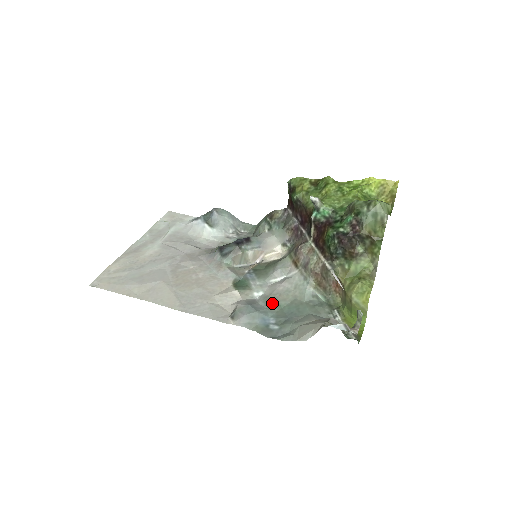
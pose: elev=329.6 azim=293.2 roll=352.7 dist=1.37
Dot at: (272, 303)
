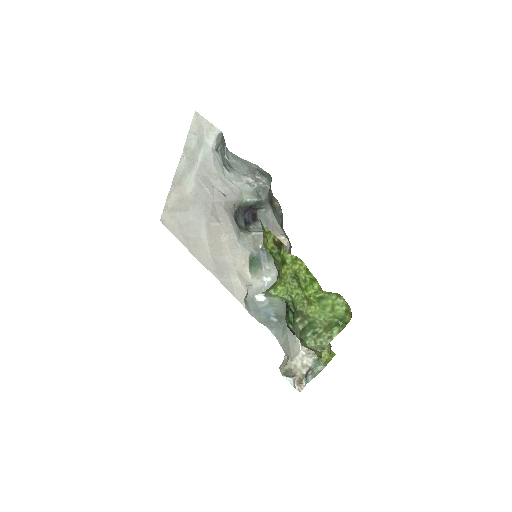
Dot at: (273, 298)
